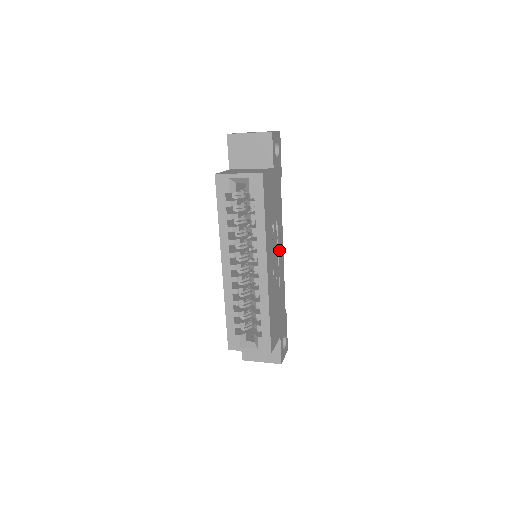
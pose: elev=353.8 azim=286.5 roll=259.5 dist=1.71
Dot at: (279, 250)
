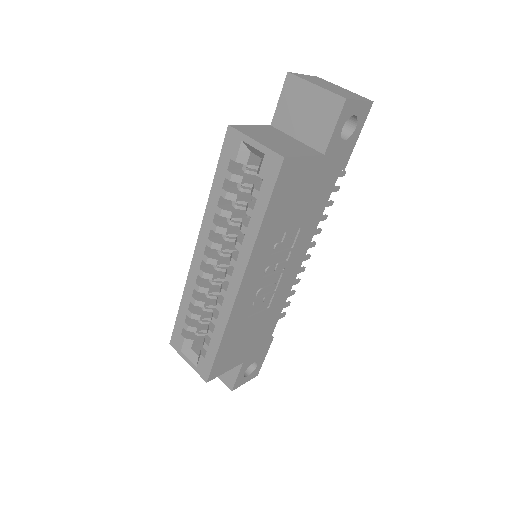
Dot at: (289, 265)
